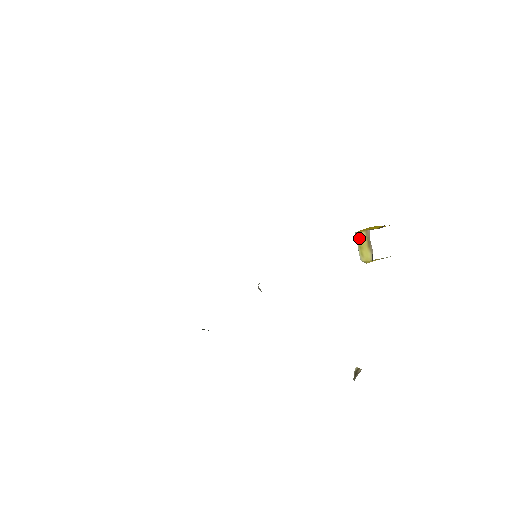
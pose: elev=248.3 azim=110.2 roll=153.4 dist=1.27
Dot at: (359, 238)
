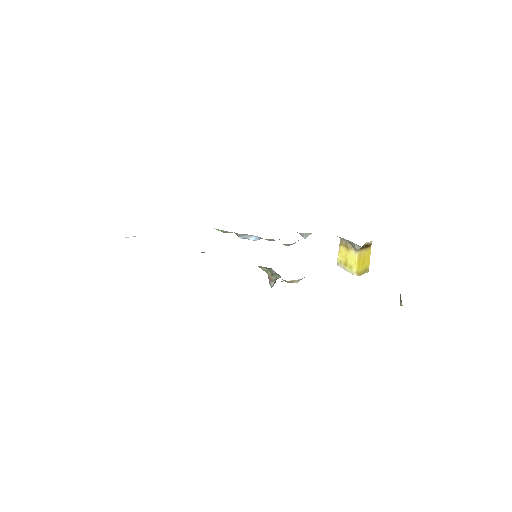
Dot at: (340, 259)
